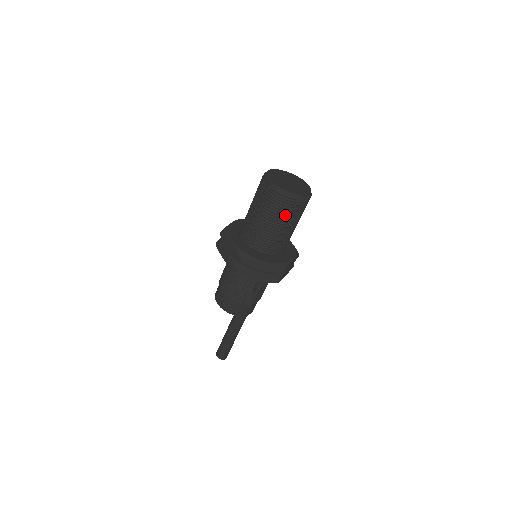
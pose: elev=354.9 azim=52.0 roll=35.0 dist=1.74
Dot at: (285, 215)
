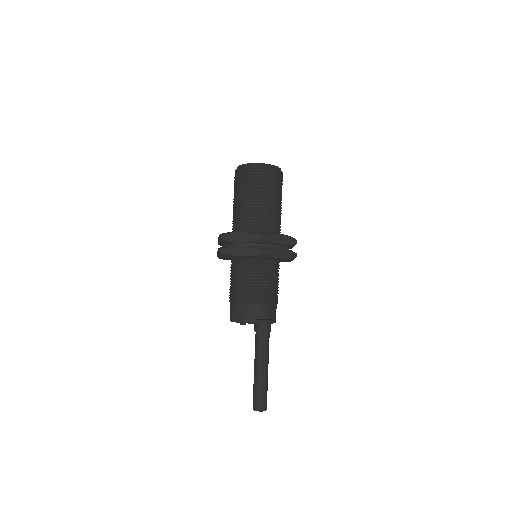
Dot at: (252, 186)
